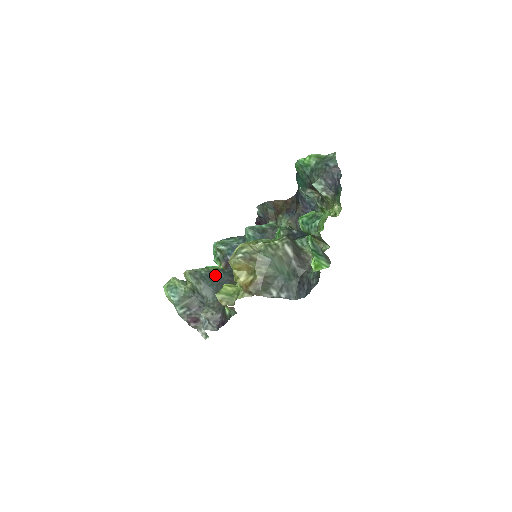
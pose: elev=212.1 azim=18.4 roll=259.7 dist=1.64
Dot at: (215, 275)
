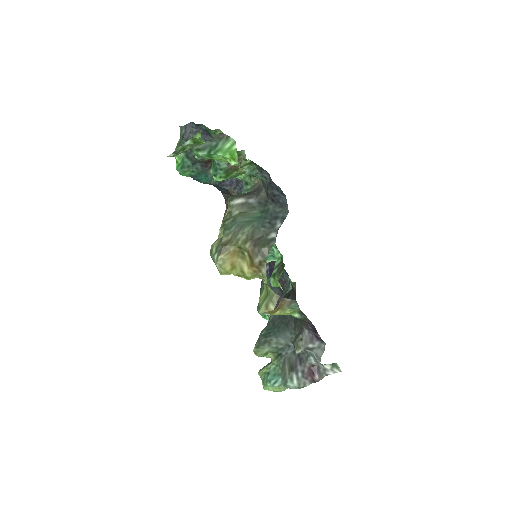
Dot at: (272, 320)
